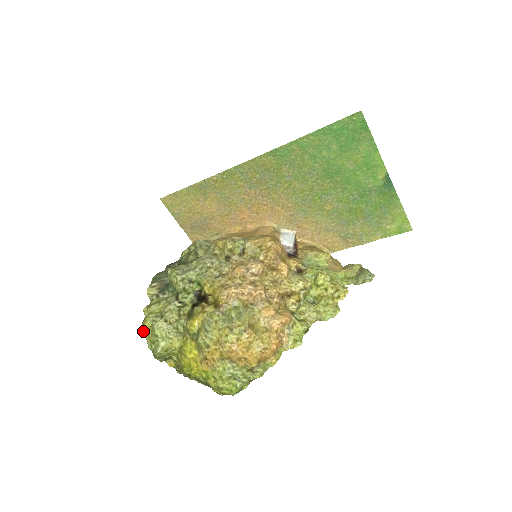
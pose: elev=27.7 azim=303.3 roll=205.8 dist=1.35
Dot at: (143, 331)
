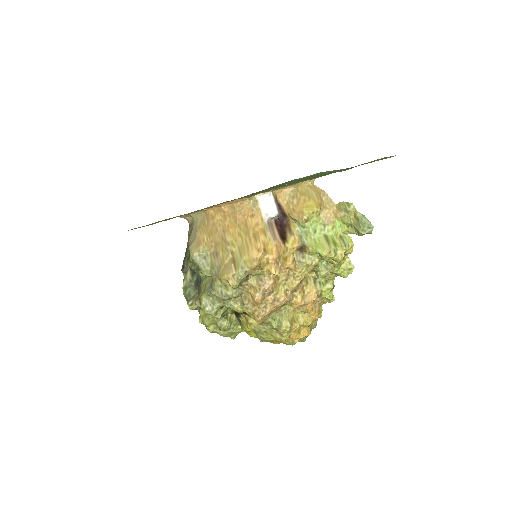
Dot at: occluded
